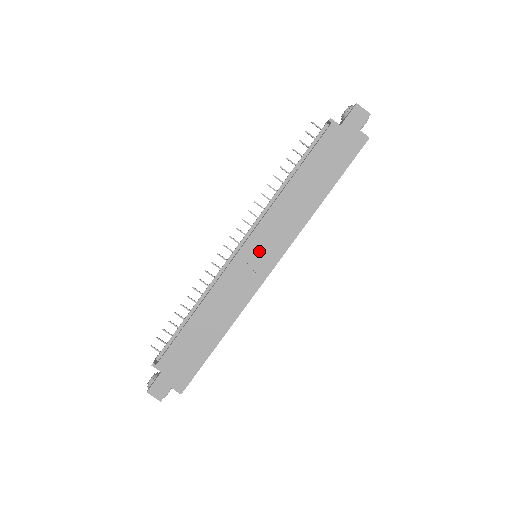
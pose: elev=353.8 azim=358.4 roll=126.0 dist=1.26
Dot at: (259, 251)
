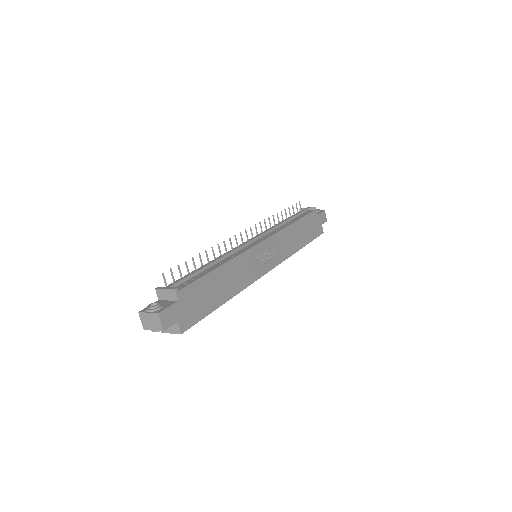
Dot at: (268, 252)
